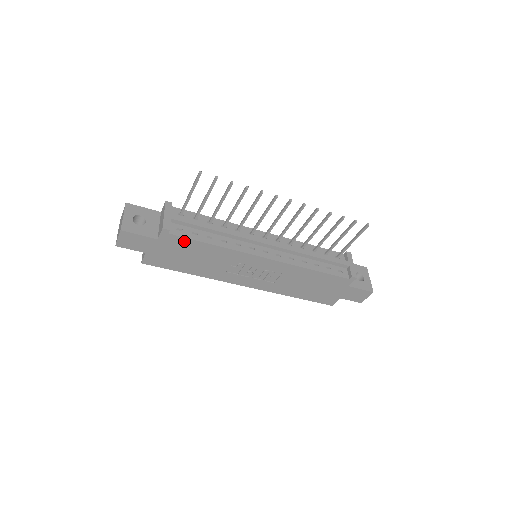
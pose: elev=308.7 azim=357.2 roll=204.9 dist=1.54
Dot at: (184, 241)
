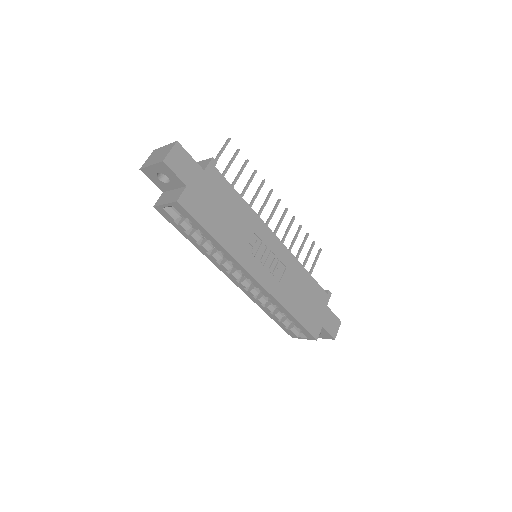
Dot at: (224, 184)
